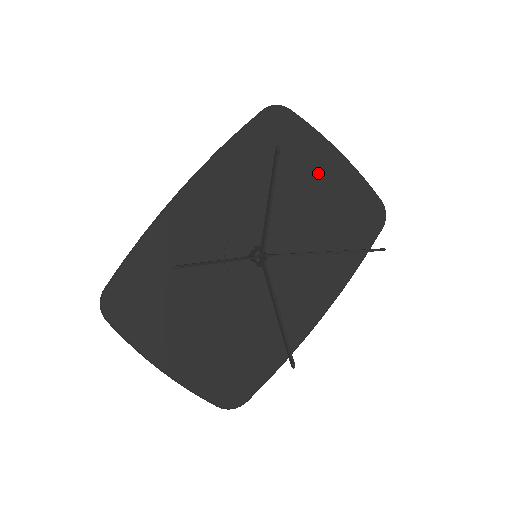
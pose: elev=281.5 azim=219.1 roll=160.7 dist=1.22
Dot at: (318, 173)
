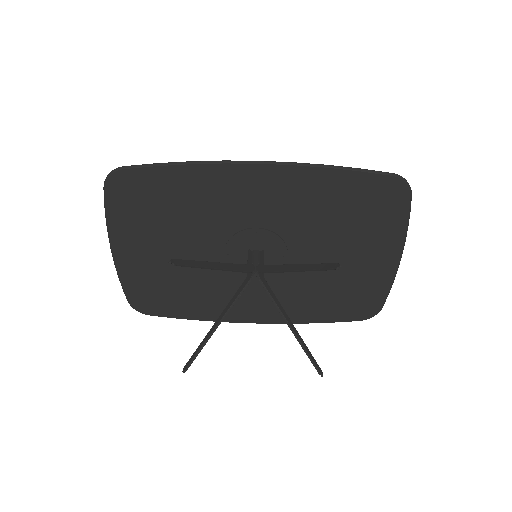
Dot at: (368, 253)
